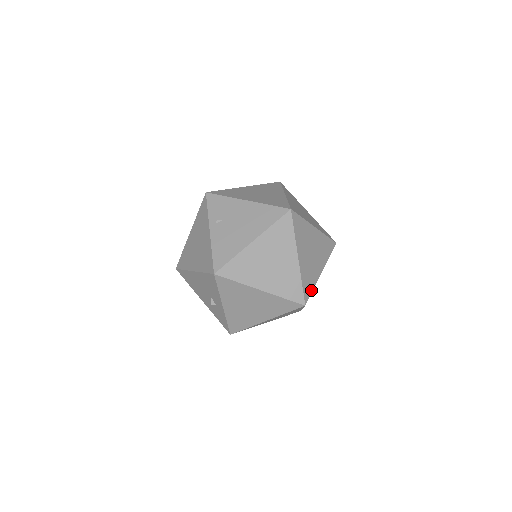
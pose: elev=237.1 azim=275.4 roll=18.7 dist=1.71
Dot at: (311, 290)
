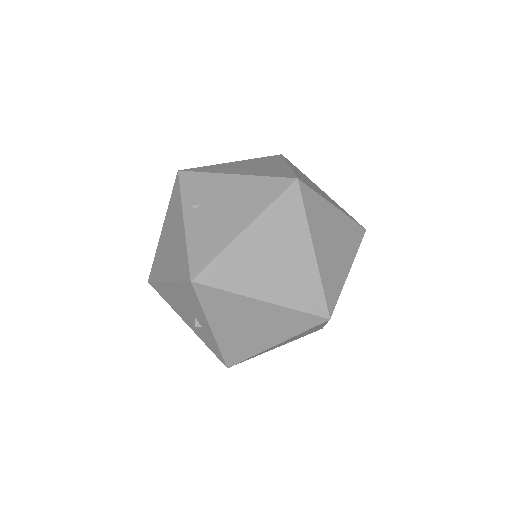
Dot at: (337, 296)
